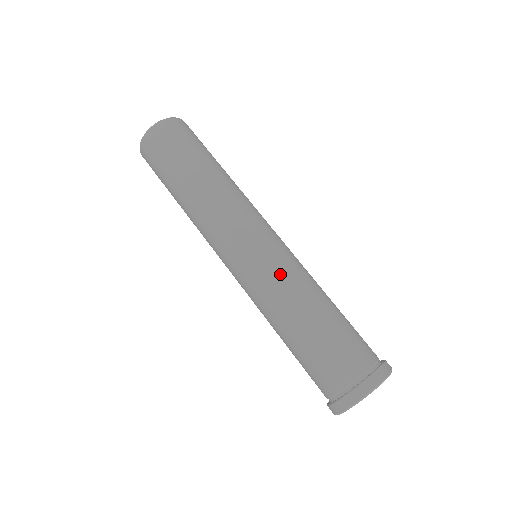
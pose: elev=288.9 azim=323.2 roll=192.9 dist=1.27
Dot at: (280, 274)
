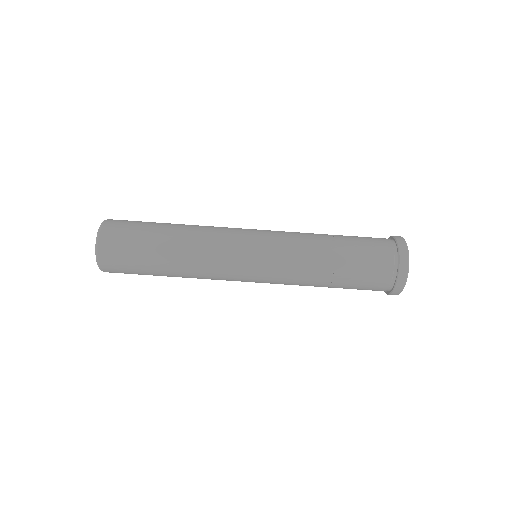
Dot at: (289, 268)
